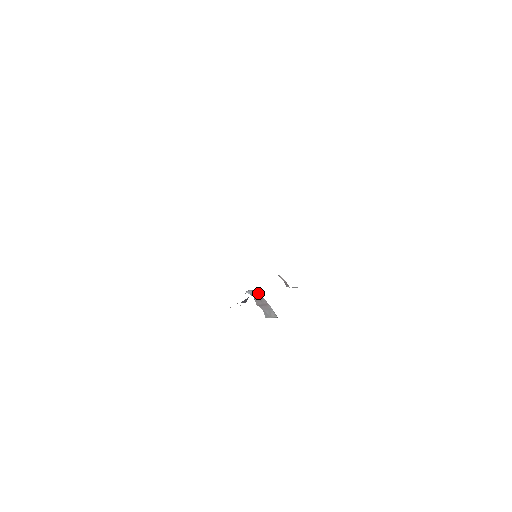
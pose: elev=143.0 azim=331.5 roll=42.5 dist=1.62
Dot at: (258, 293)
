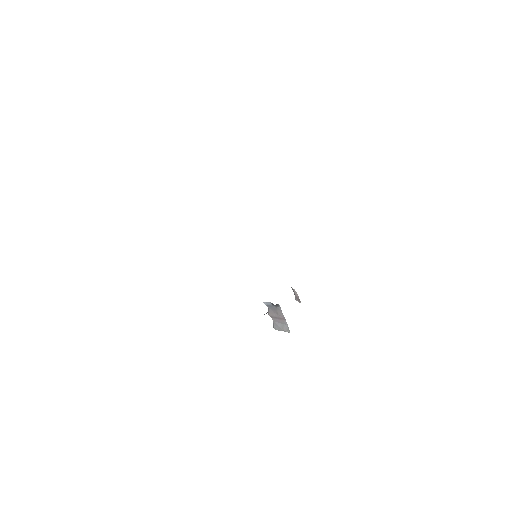
Dot at: (278, 307)
